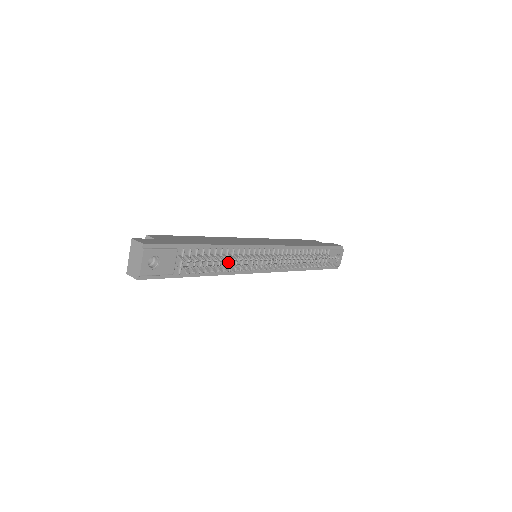
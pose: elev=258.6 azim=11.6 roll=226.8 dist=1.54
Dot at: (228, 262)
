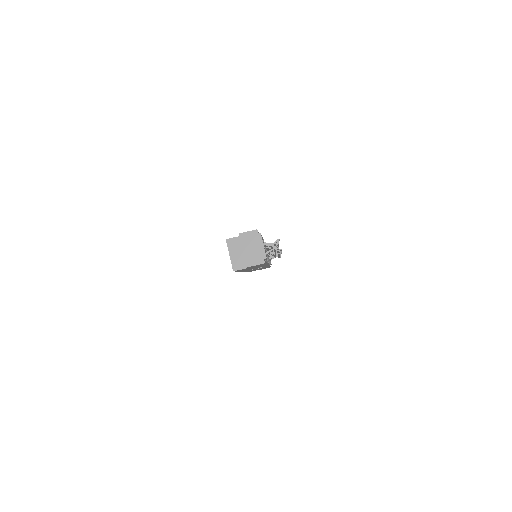
Dot at: occluded
